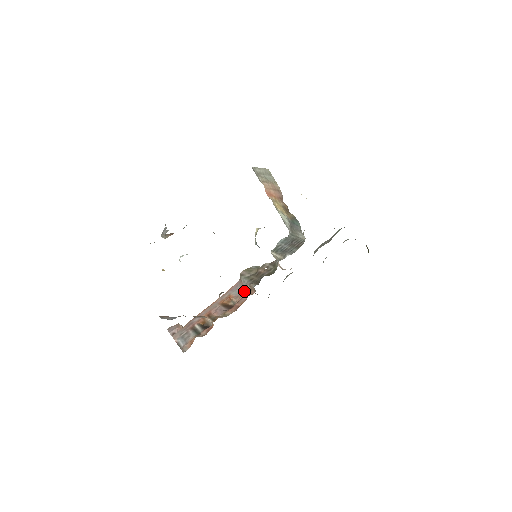
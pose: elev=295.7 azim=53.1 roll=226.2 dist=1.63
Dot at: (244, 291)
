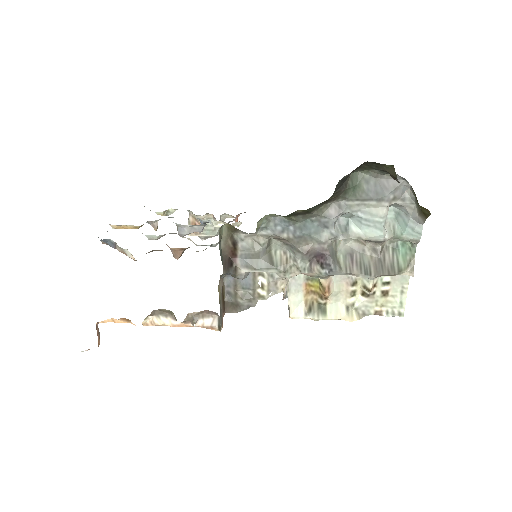
Dot at: occluded
